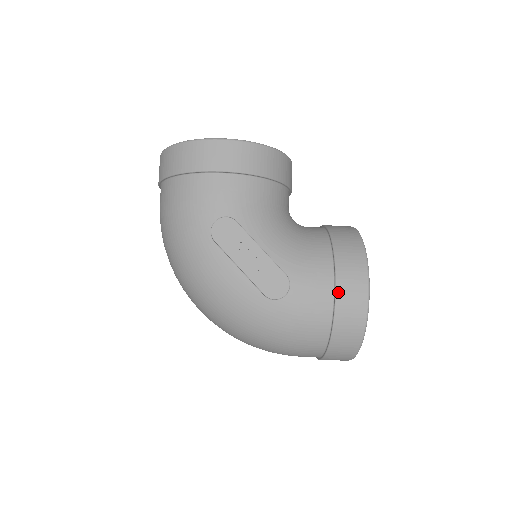
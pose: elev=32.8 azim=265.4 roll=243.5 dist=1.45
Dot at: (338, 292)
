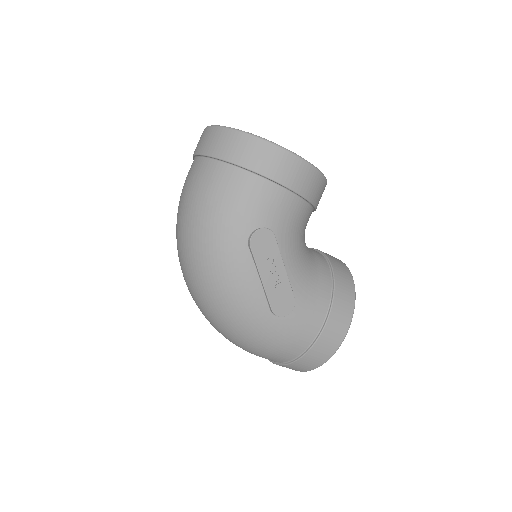
Dot at: (327, 326)
